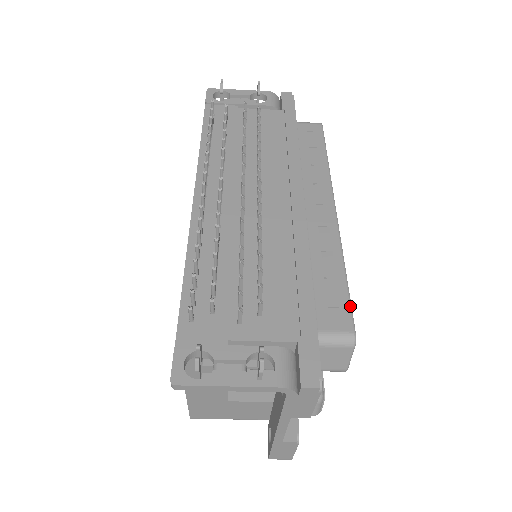
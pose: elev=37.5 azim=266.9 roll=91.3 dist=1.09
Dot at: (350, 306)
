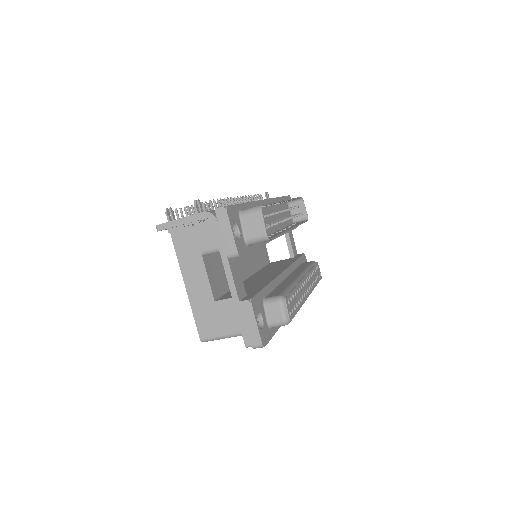
Dot at: (266, 204)
